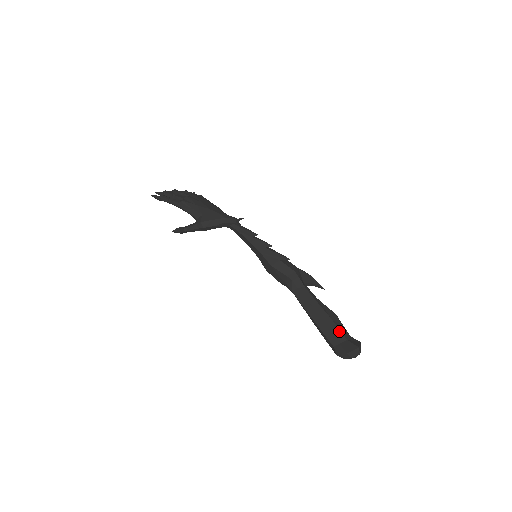
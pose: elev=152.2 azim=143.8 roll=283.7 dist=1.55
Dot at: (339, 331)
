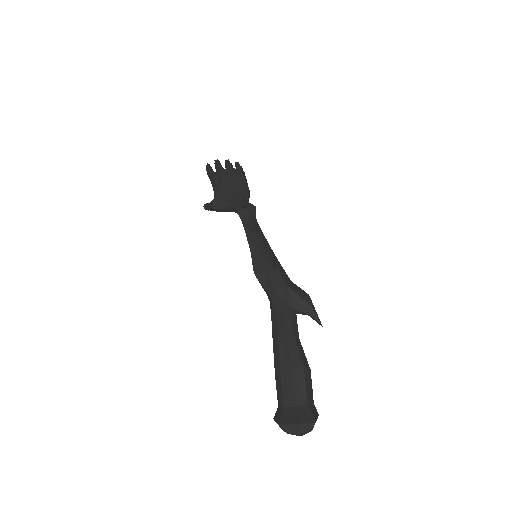
Dot at: (292, 390)
